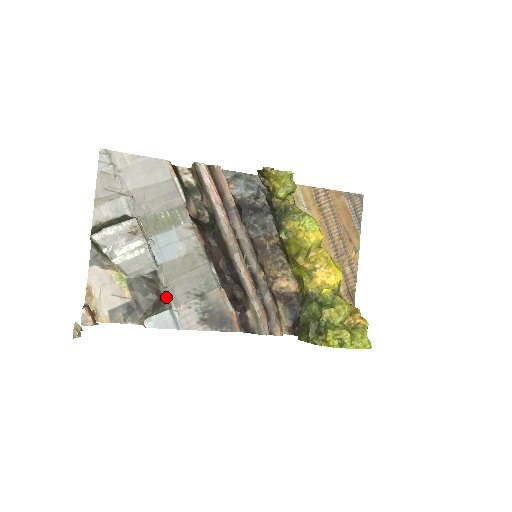
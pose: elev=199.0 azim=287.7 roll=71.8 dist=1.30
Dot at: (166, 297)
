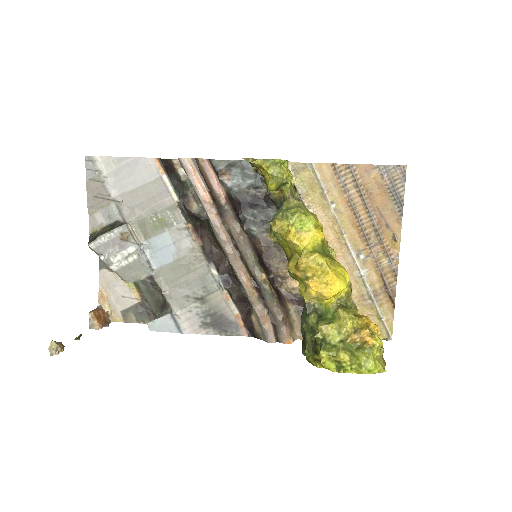
Dot at: occluded
